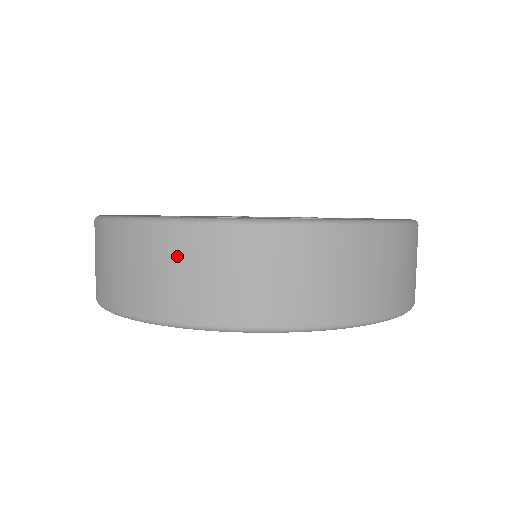
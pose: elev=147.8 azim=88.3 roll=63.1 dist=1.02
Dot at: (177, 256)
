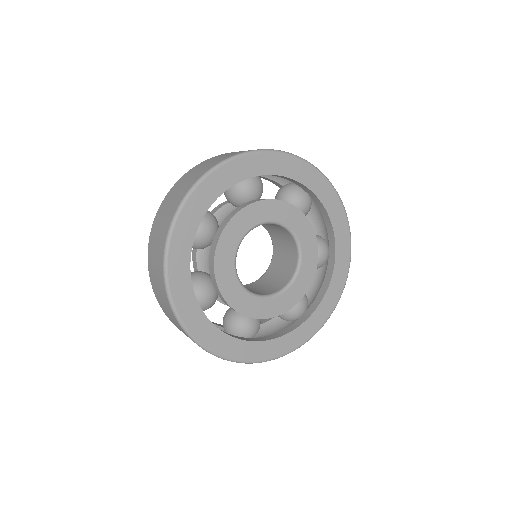
Dot at: occluded
